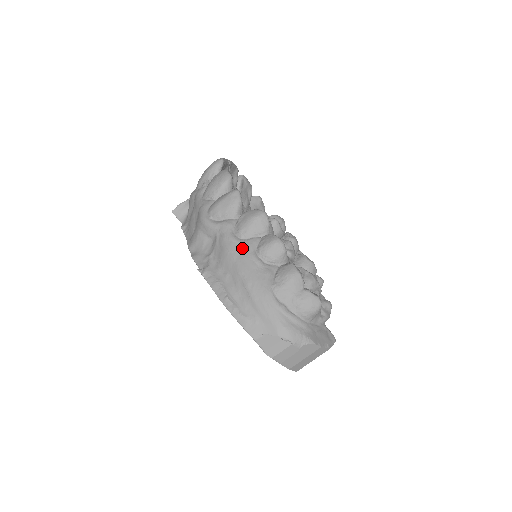
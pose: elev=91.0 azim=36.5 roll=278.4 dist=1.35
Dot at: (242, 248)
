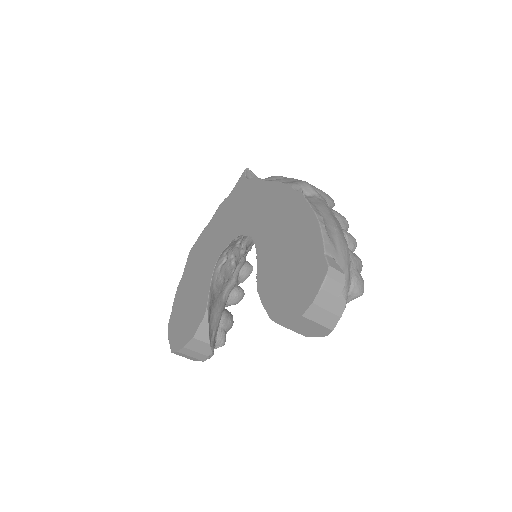
Dot at: occluded
